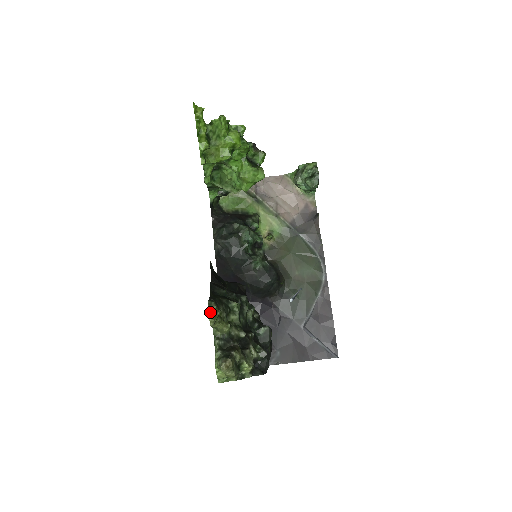
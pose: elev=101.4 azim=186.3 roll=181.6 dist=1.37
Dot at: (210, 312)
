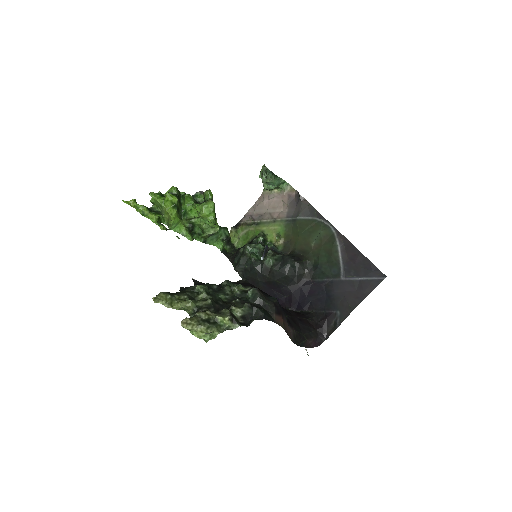
Dot at: (153, 297)
